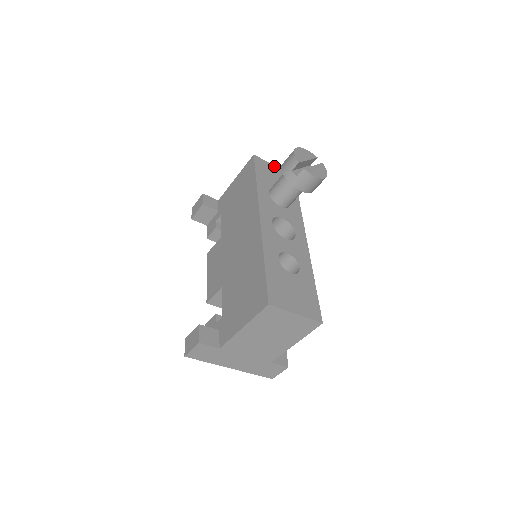
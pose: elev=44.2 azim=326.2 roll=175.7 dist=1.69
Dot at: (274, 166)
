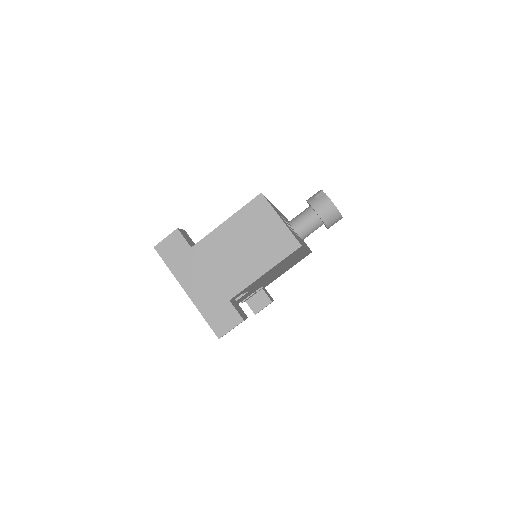
Dot at: occluded
